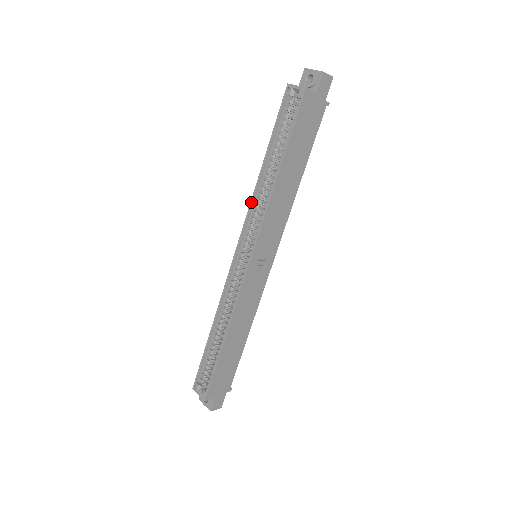
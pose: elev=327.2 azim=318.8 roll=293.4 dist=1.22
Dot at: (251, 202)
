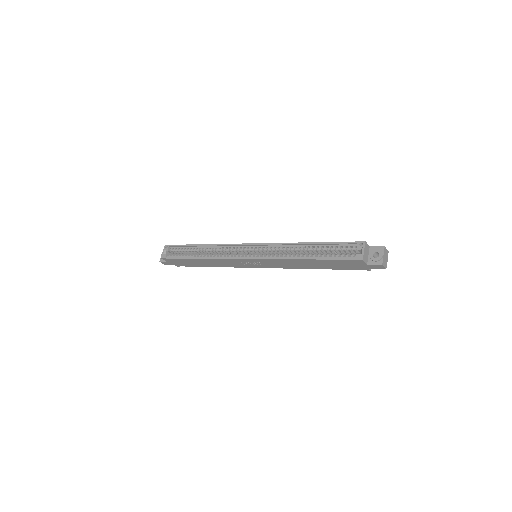
Dot at: (283, 243)
